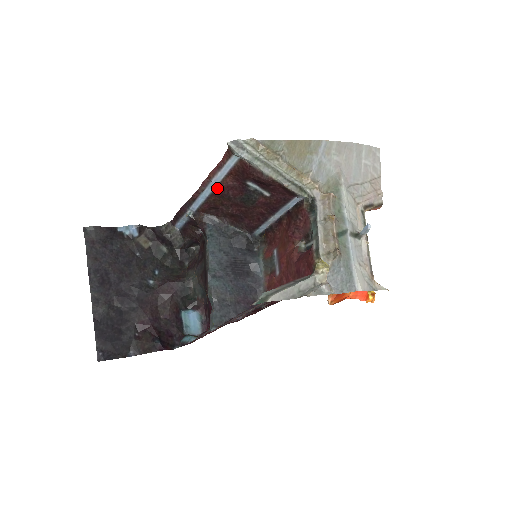
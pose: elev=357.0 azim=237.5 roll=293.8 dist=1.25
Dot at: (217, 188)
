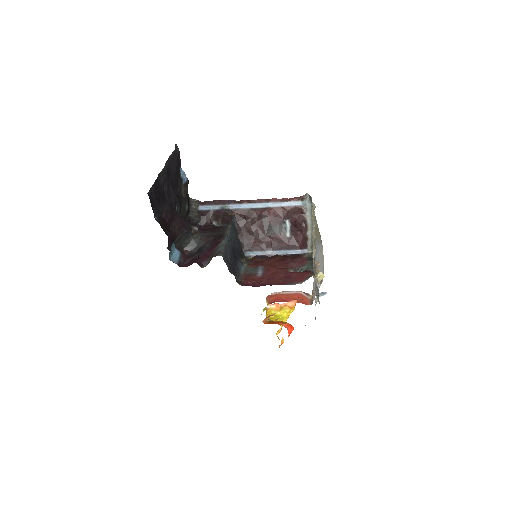
Dot at: (265, 209)
